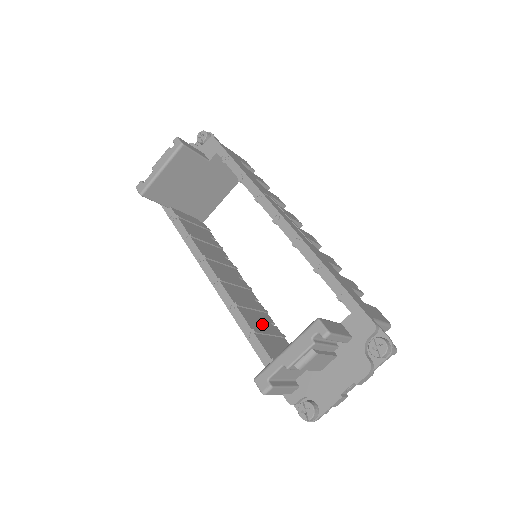
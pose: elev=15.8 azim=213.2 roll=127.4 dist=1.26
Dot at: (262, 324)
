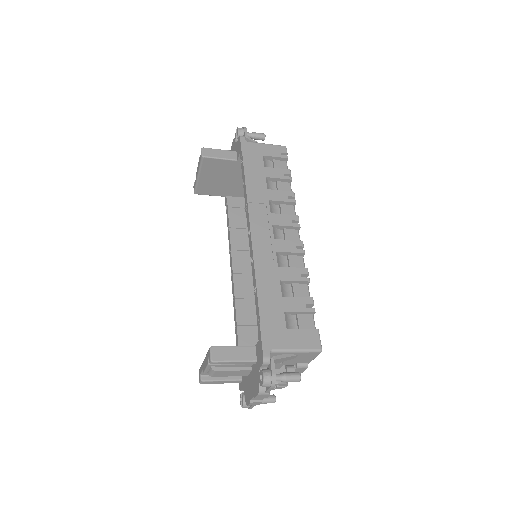
Dot at: occluded
